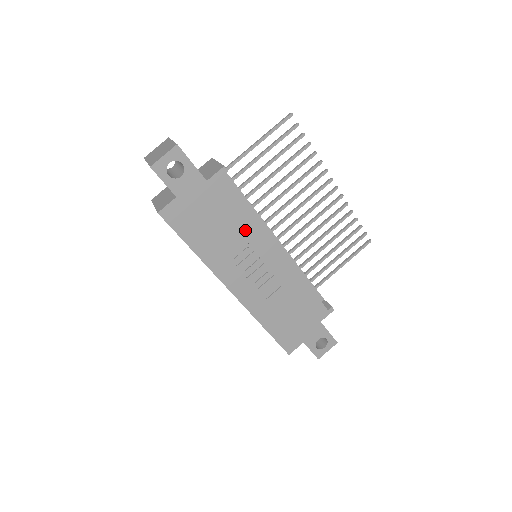
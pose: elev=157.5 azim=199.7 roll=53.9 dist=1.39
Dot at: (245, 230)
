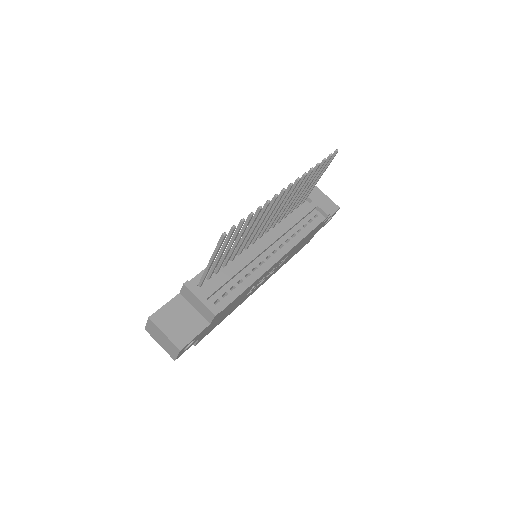
Dot at: (249, 289)
